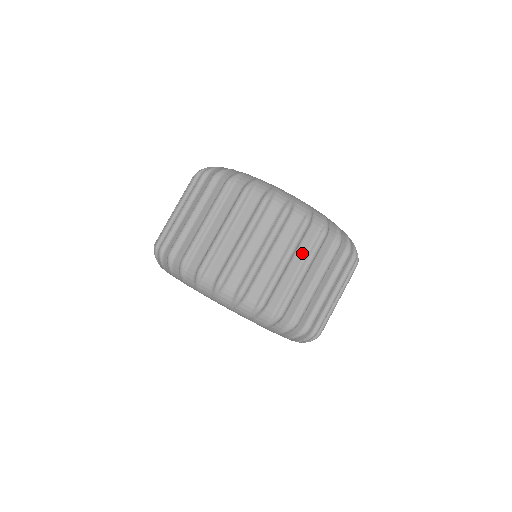
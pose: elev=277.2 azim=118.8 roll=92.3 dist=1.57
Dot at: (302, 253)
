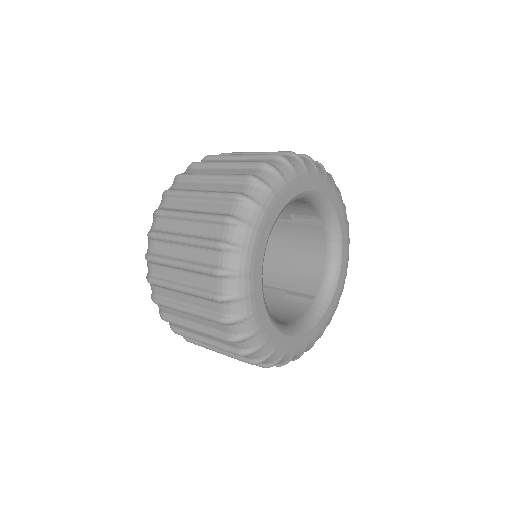
Dot at: occluded
